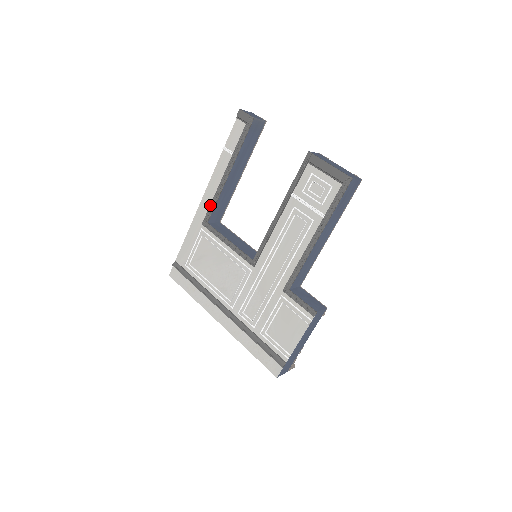
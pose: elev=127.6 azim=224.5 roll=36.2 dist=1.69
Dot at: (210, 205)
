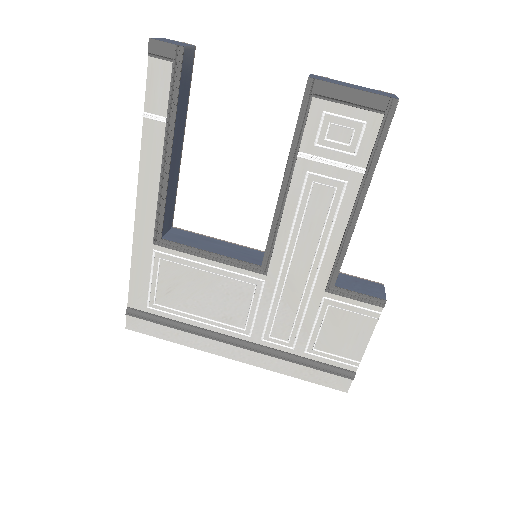
Dot at: (156, 212)
